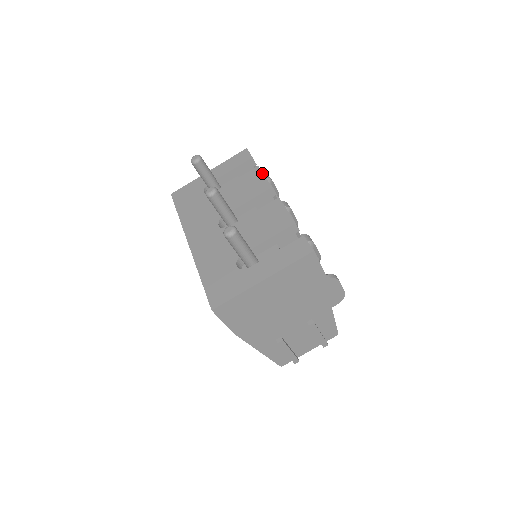
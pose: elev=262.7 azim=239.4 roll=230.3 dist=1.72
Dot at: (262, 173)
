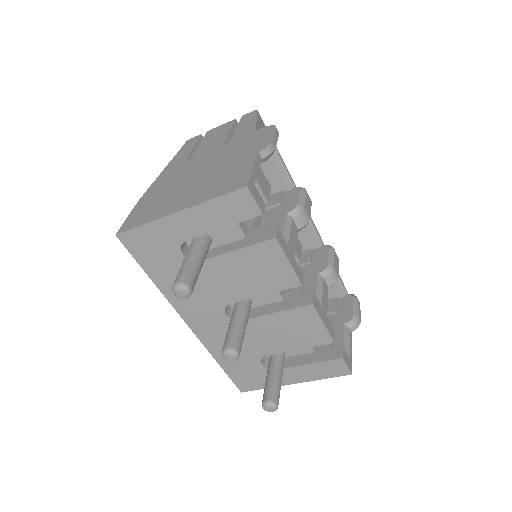
Dot at: (284, 256)
